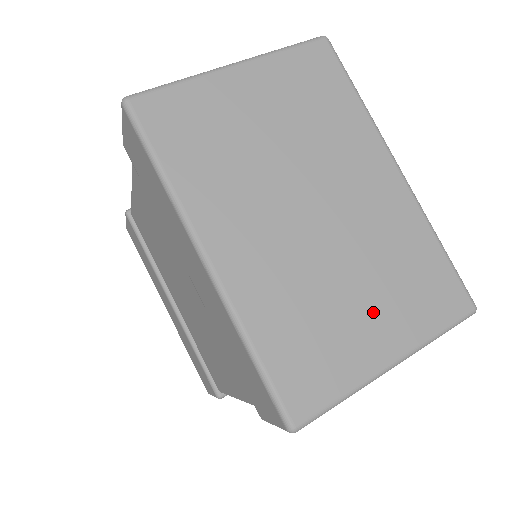
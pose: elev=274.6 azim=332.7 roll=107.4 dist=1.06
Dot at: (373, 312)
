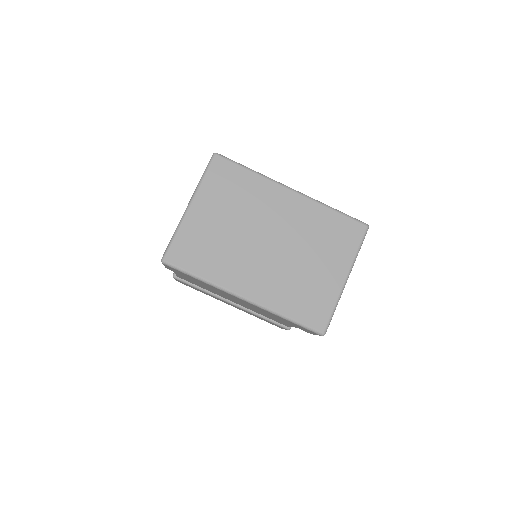
Dot at: (324, 265)
